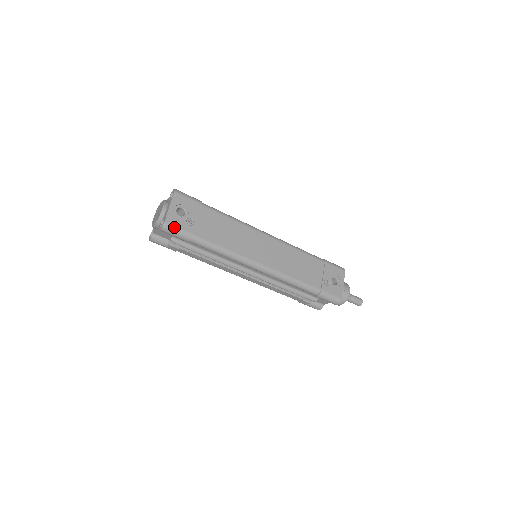
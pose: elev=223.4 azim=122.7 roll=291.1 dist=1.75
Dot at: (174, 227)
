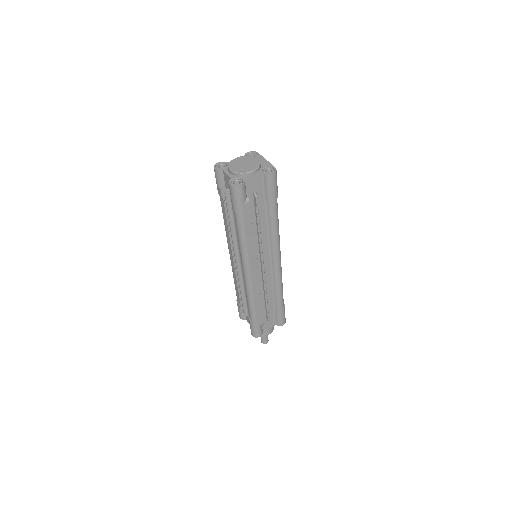
Dot at: occluded
